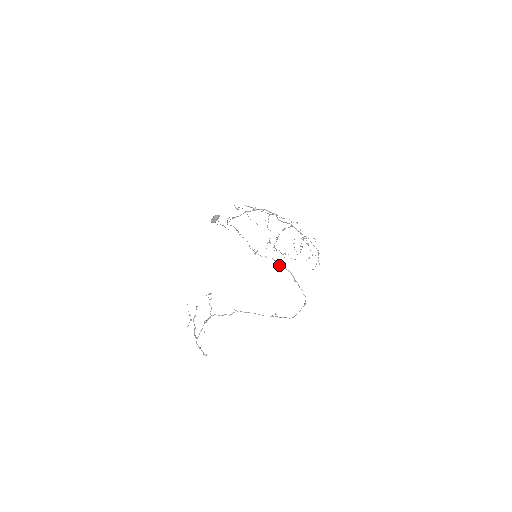
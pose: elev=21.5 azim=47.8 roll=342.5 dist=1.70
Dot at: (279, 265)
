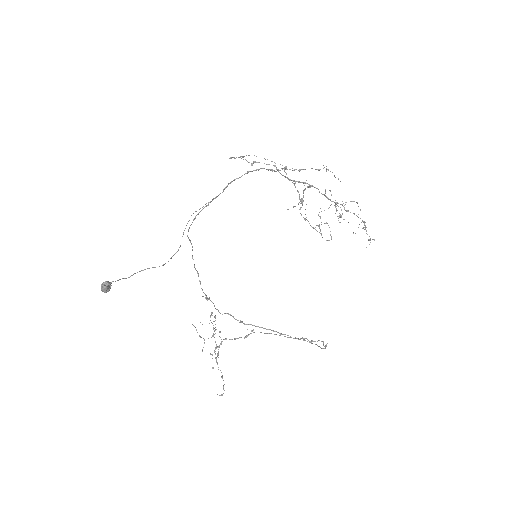
Dot at: (240, 322)
